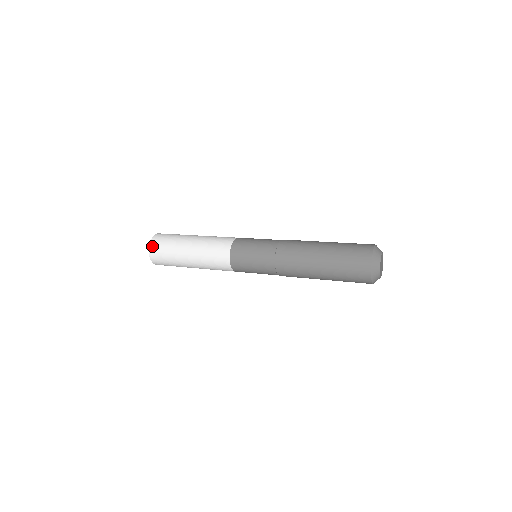
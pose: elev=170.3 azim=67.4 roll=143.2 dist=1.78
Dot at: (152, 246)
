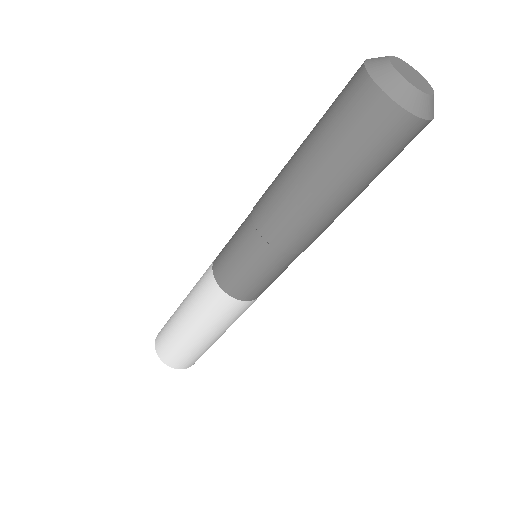
Dot at: (158, 350)
